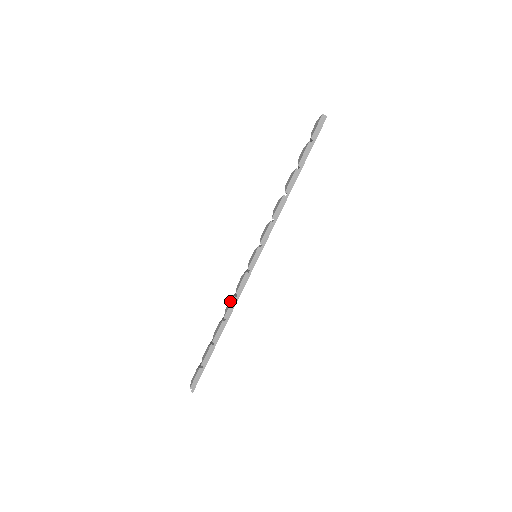
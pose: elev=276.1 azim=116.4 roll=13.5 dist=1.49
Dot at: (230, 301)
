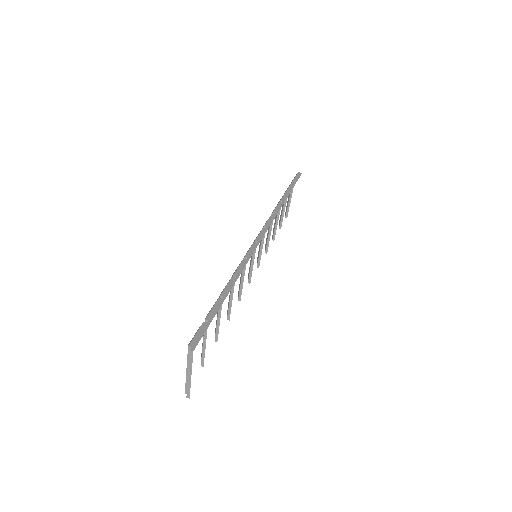
Dot at: occluded
